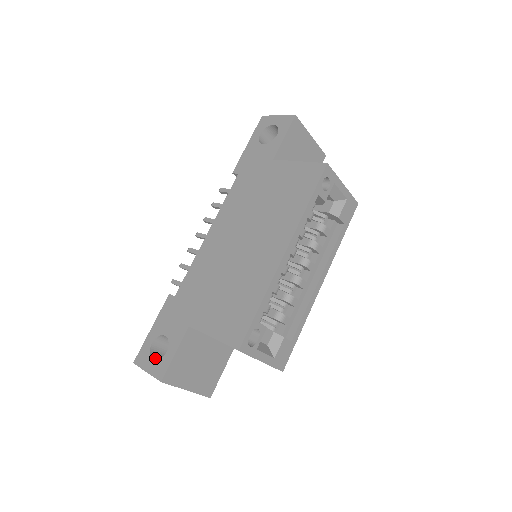
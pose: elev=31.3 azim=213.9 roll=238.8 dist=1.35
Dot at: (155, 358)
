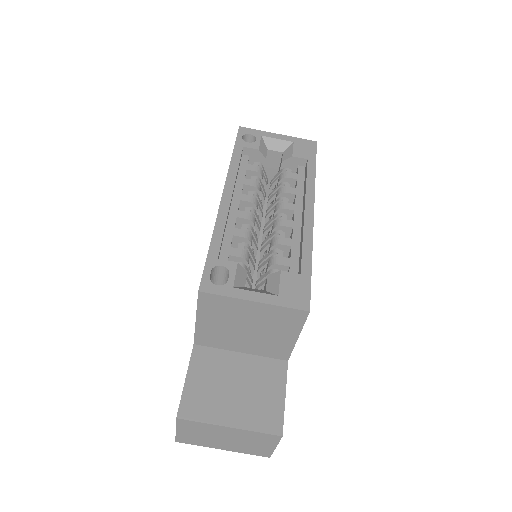
Dot at: occluded
